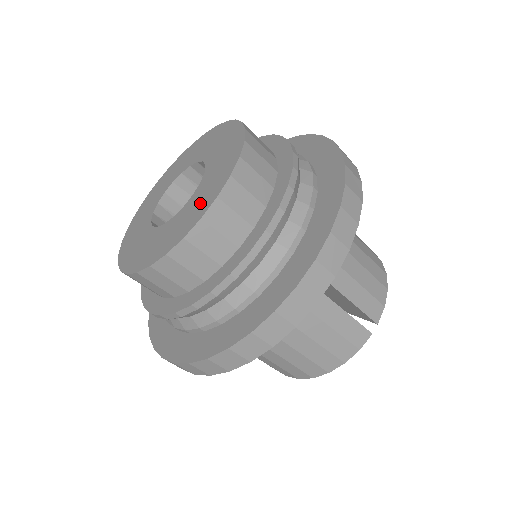
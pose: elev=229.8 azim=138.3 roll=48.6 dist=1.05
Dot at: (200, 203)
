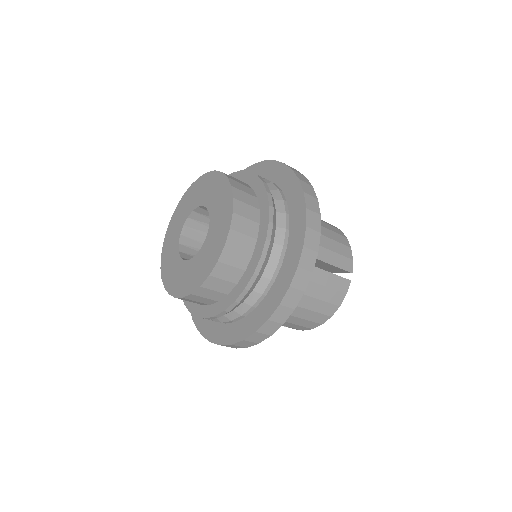
Dot at: (218, 236)
